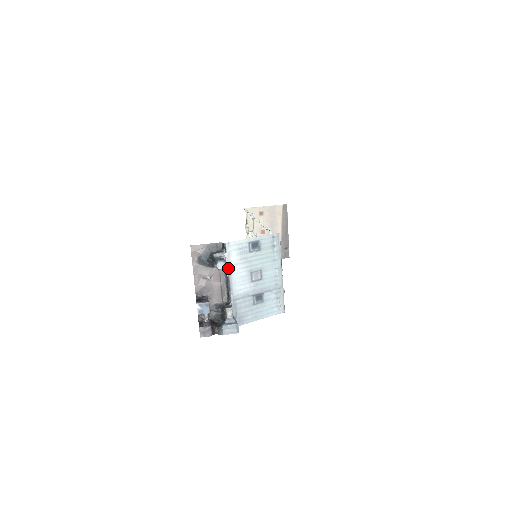
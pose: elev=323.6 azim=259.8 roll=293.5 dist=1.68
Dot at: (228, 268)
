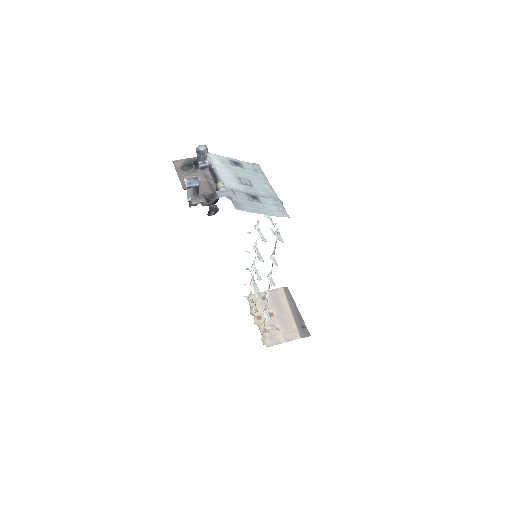
Dot at: occluded
